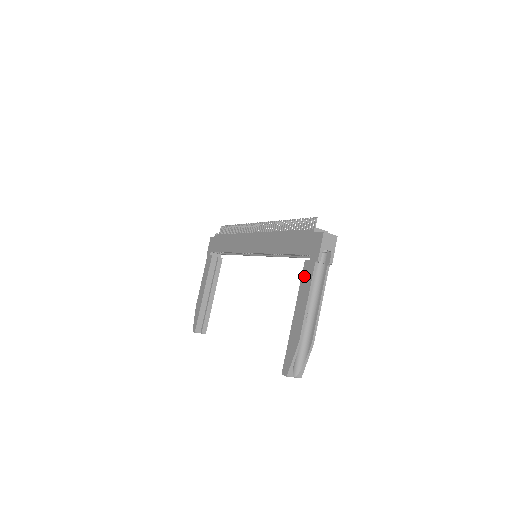
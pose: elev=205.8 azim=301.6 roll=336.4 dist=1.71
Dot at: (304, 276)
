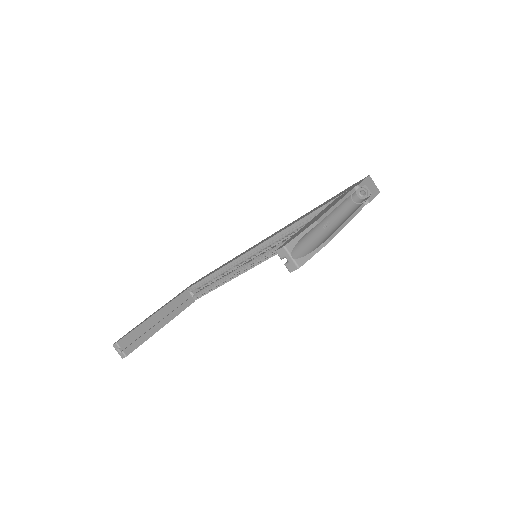
Dot at: (335, 200)
